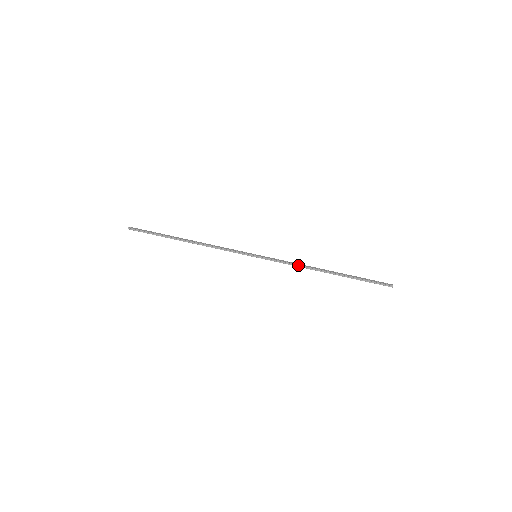
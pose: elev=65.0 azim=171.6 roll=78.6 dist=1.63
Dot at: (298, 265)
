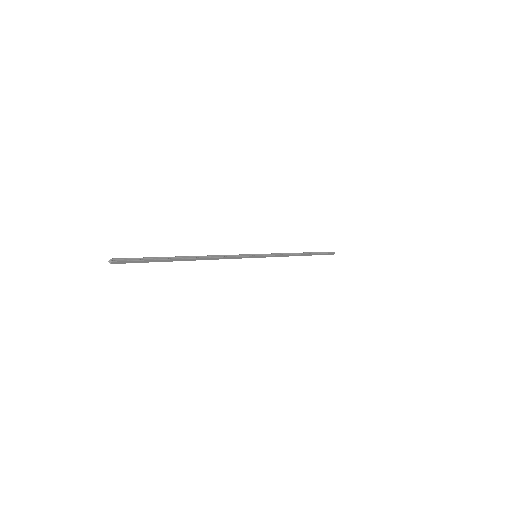
Dot at: (286, 254)
